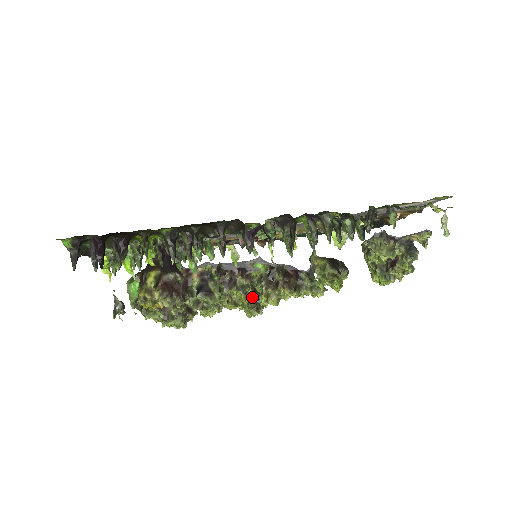
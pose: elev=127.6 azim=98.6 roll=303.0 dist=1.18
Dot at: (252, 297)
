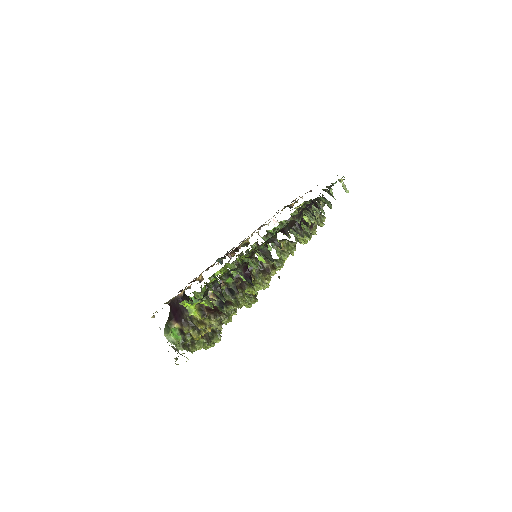
Dot at: occluded
